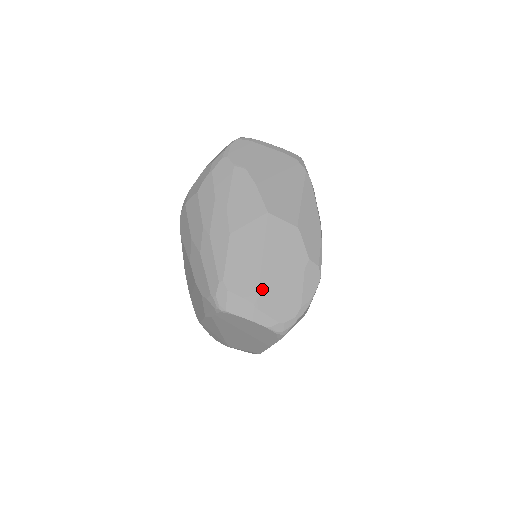
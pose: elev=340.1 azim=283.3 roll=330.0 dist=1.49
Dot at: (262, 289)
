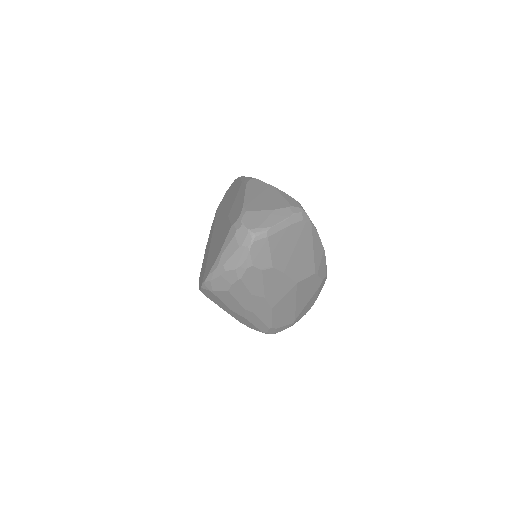
Dot at: (297, 315)
